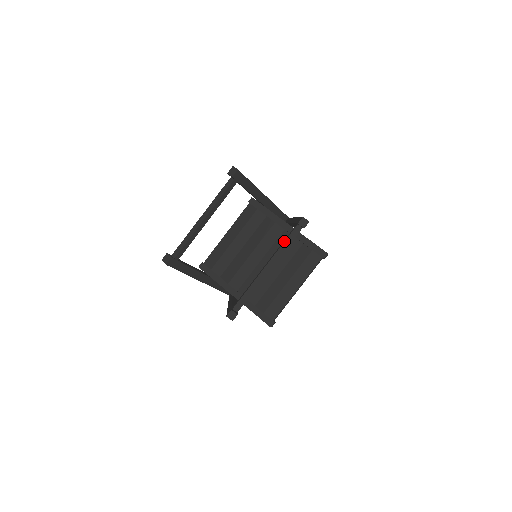
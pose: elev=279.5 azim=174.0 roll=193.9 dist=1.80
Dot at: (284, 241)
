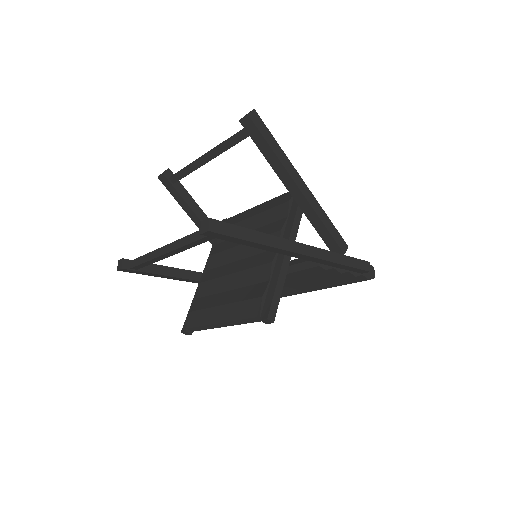
Dot at: occluded
